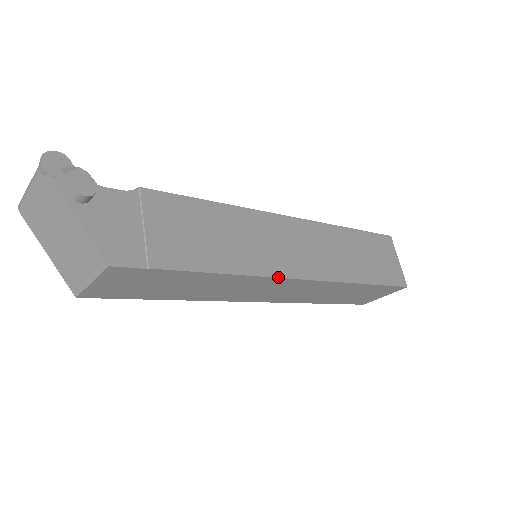
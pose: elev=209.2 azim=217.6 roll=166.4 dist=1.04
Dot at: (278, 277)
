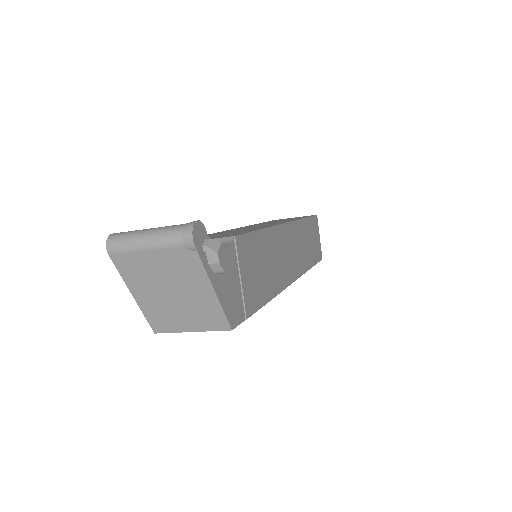
Dot at: occluded
